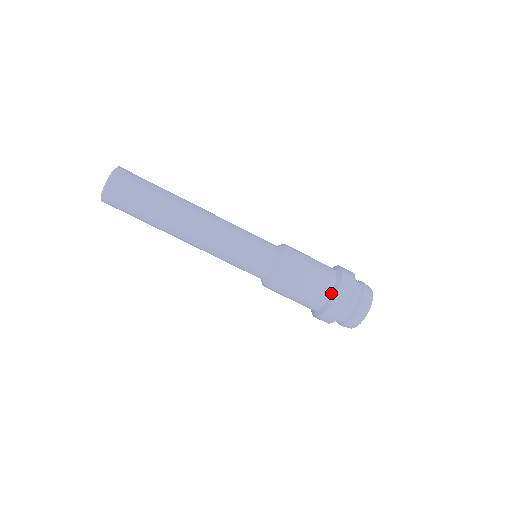
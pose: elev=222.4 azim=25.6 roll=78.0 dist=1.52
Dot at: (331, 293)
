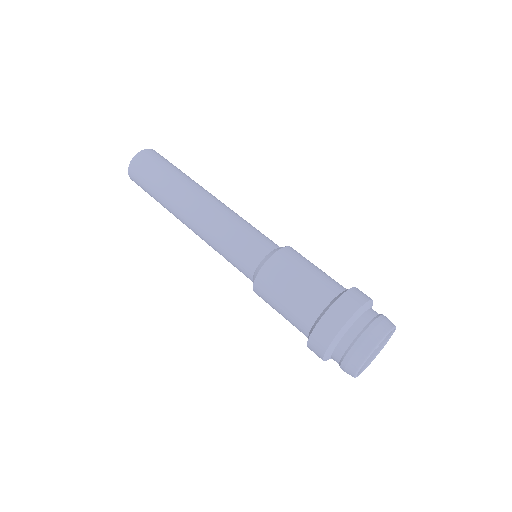
Dot at: (332, 300)
